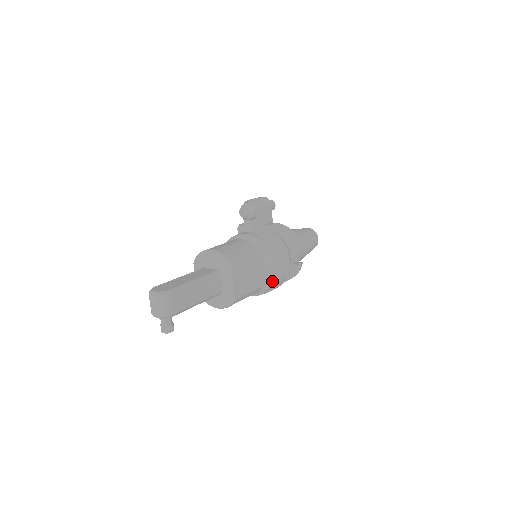
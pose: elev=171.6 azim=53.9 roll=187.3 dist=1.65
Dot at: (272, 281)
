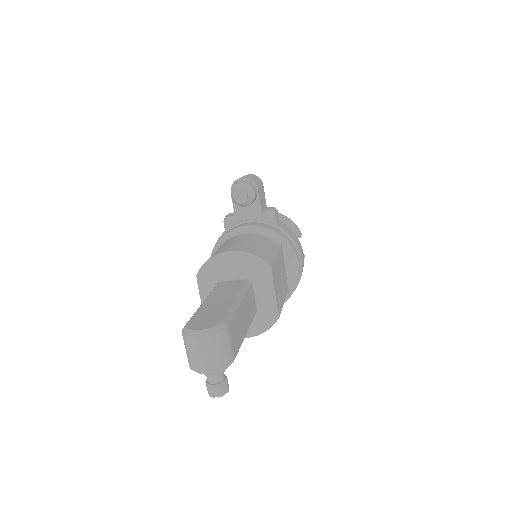
Dot at: (296, 283)
